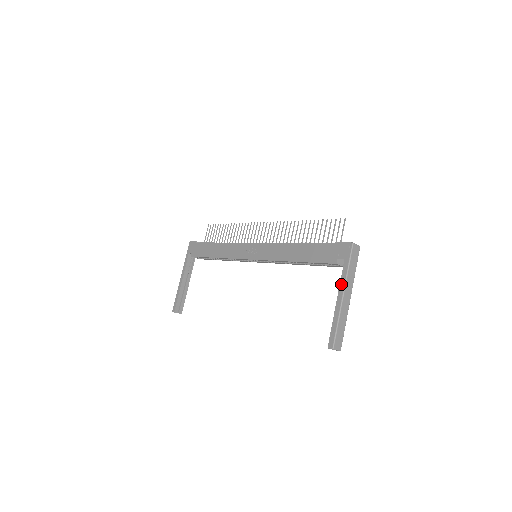
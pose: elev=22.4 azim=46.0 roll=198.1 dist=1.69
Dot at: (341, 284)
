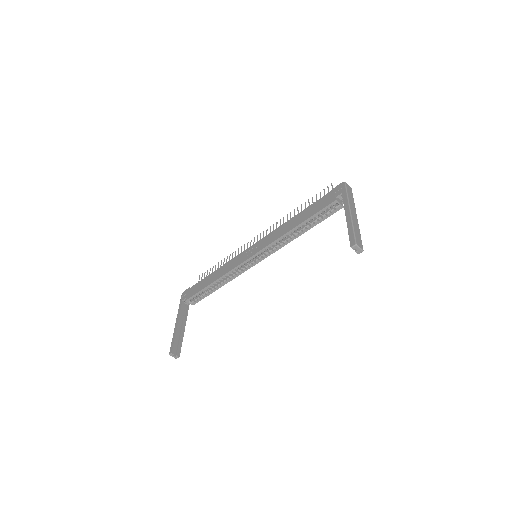
Dot at: (345, 206)
